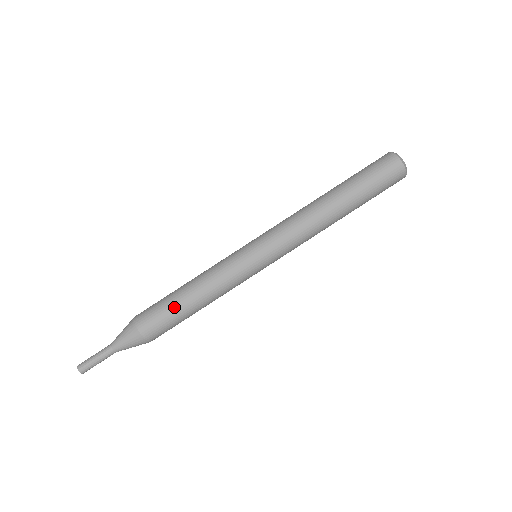
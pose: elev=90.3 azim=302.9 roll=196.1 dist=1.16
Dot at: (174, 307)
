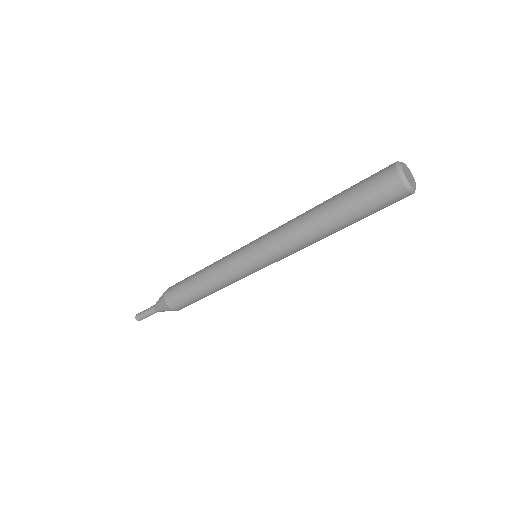
Dot at: (191, 294)
